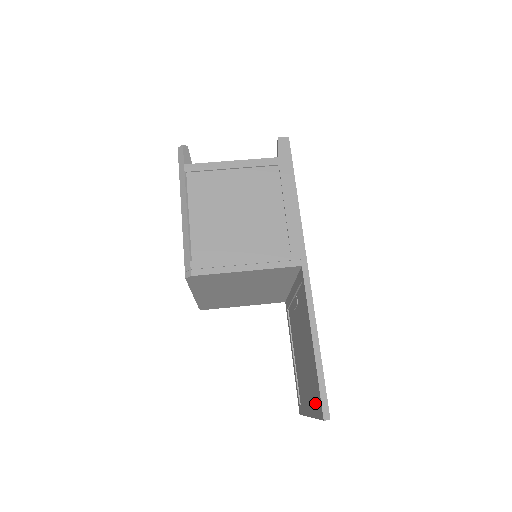
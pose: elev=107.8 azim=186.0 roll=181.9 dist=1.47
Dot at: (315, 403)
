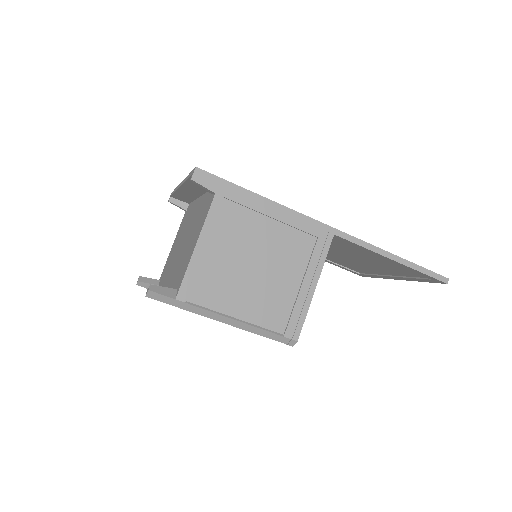
Dot at: (412, 277)
